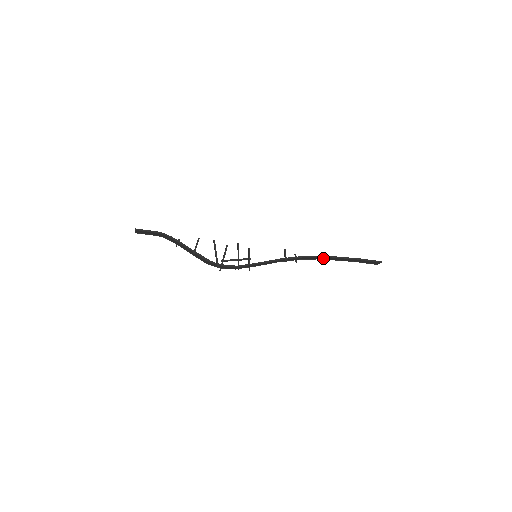
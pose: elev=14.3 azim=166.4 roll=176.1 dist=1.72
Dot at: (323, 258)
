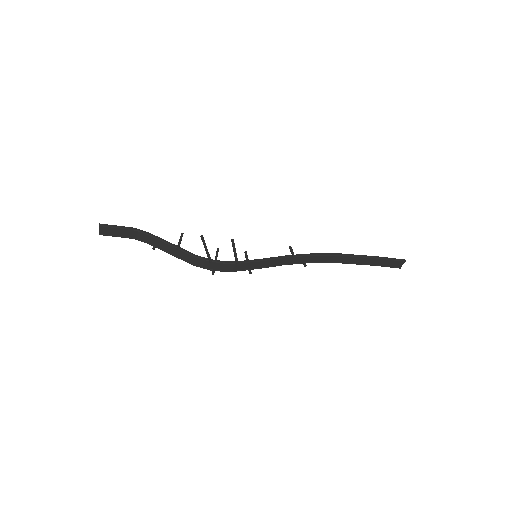
Dot at: (336, 260)
